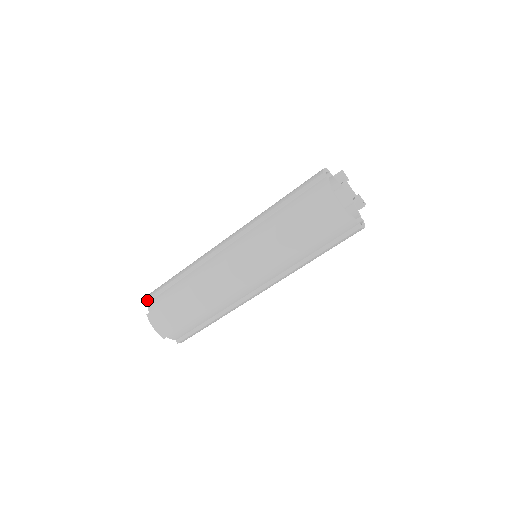
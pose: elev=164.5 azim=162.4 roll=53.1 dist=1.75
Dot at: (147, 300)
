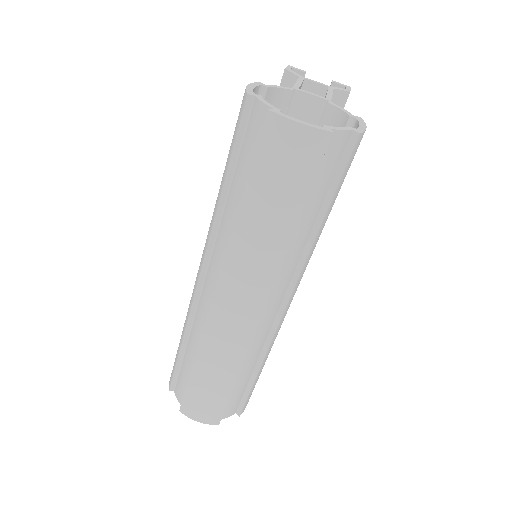
Dot at: (170, 390)
